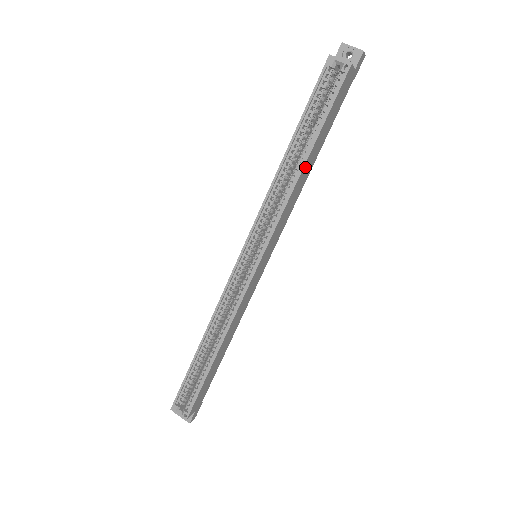
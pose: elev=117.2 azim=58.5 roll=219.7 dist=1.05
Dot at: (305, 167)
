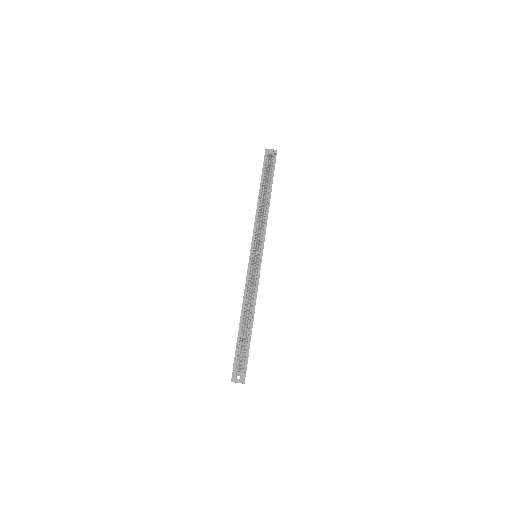
Dot at: occluded
